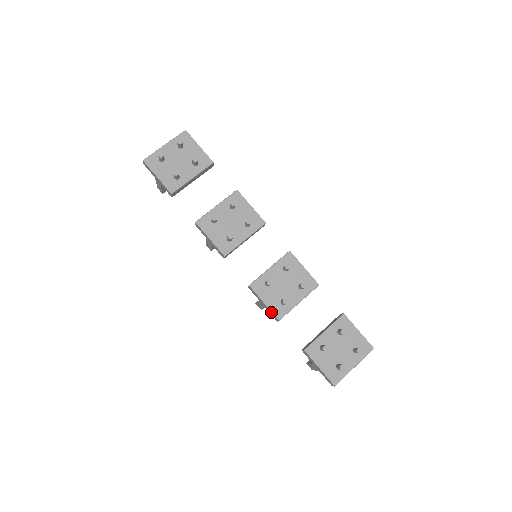
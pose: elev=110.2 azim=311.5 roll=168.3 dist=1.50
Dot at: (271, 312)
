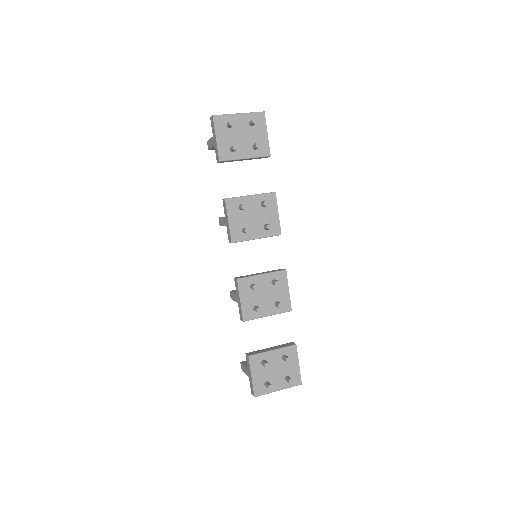
Dot at: (241, 311)
